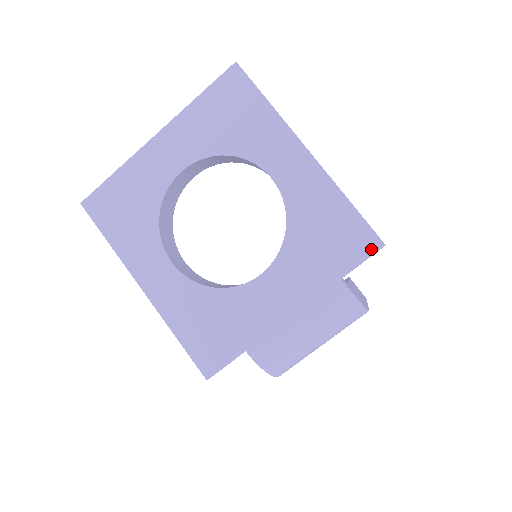
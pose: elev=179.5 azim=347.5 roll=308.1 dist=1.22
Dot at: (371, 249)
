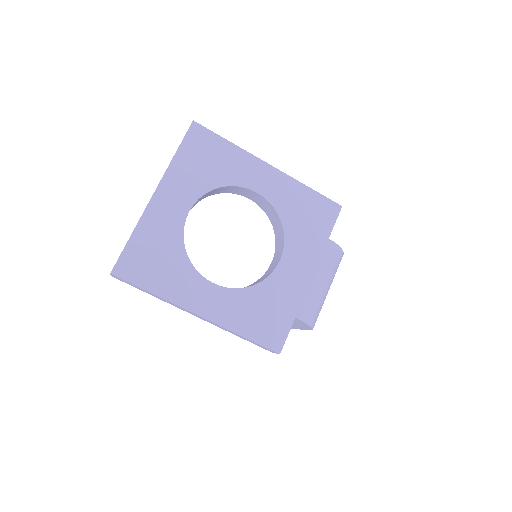
Dot at: (336, 212)
